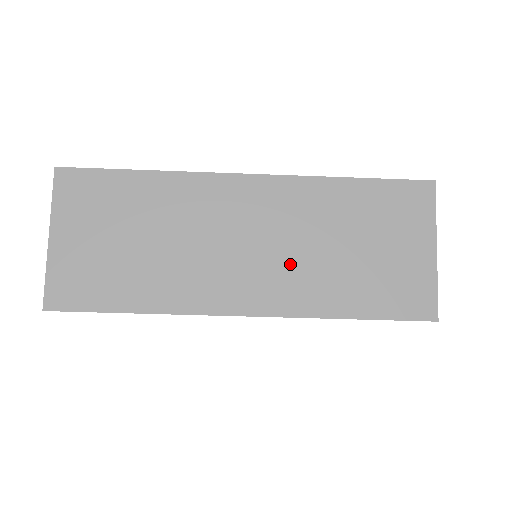
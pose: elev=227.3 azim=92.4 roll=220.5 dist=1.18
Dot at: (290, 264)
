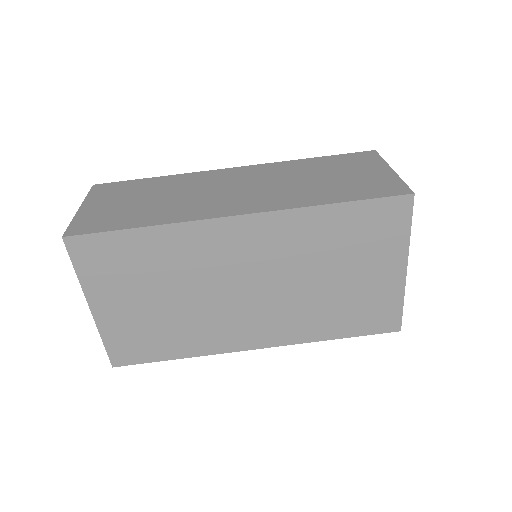
Dot at: (275, 190)
